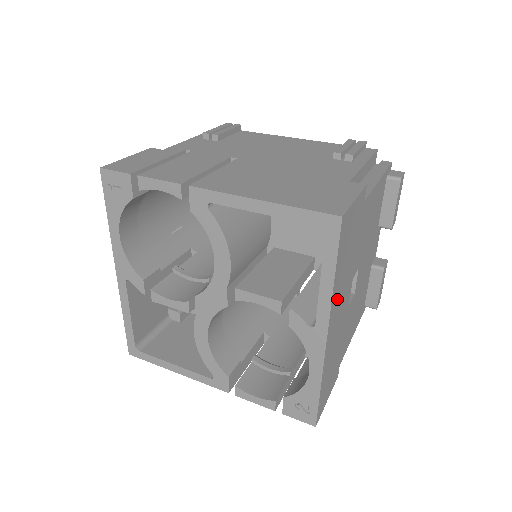
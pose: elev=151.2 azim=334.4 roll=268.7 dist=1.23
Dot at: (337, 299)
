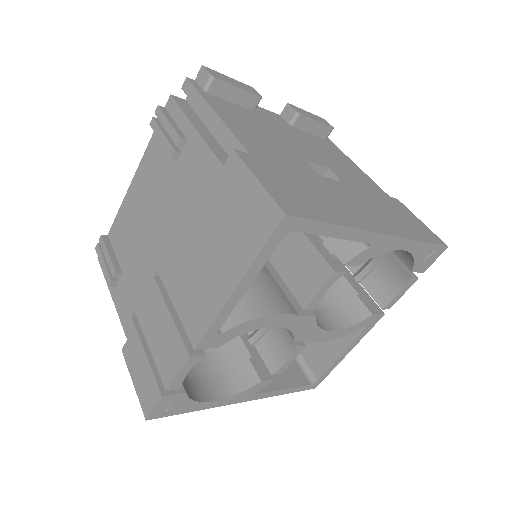
Dot at: (349, 214)
